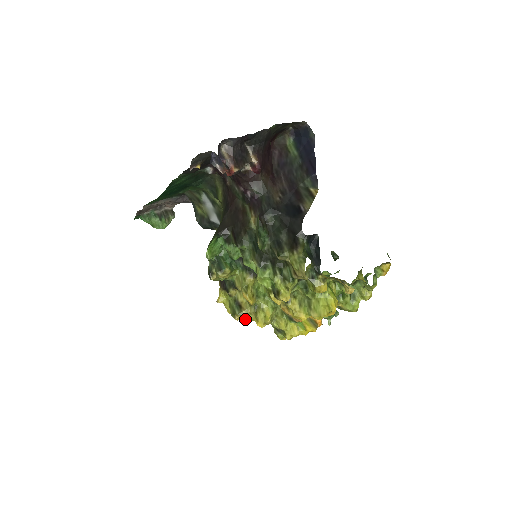
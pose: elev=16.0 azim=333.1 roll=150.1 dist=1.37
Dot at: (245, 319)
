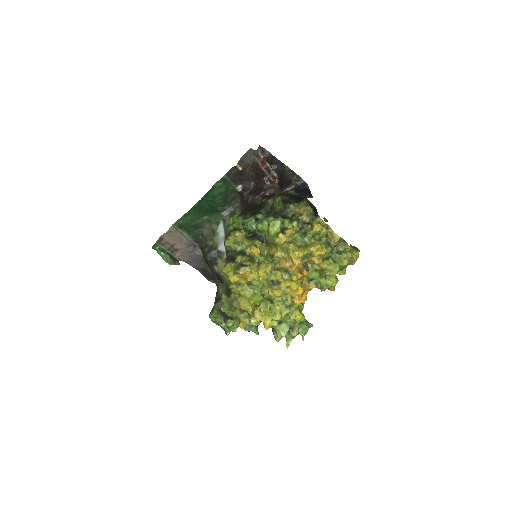
Dot at: (247, 273)
